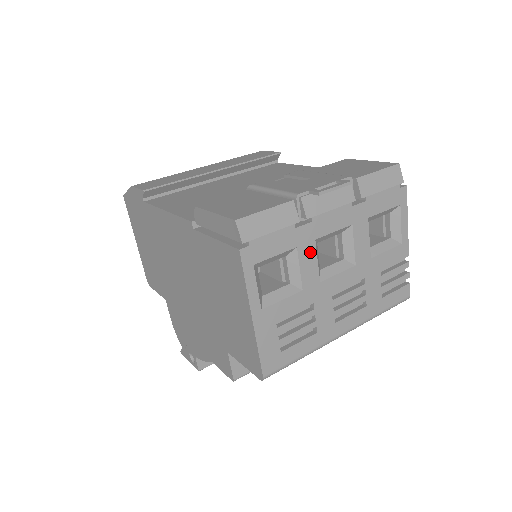
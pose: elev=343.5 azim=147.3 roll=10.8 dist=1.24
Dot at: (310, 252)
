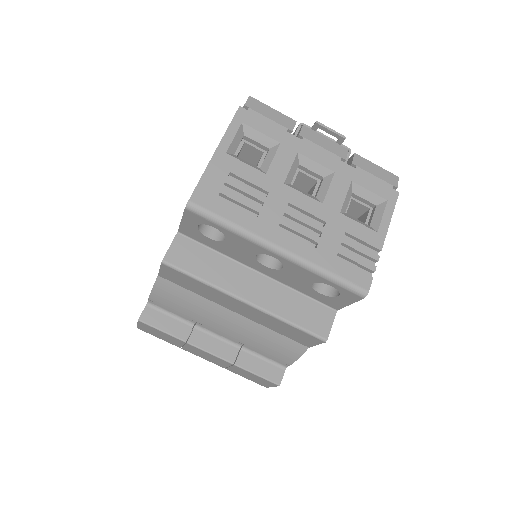
Dot at: (289, 156)
